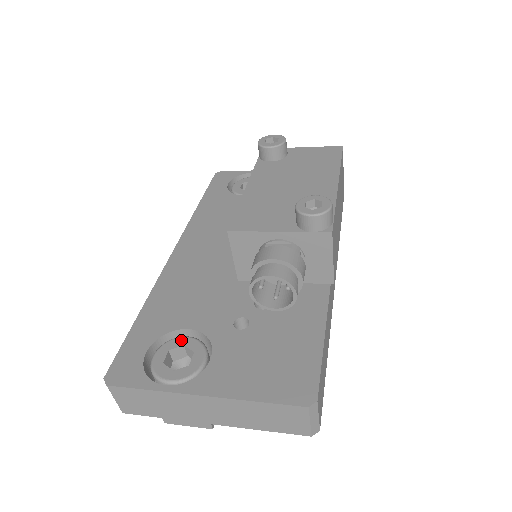
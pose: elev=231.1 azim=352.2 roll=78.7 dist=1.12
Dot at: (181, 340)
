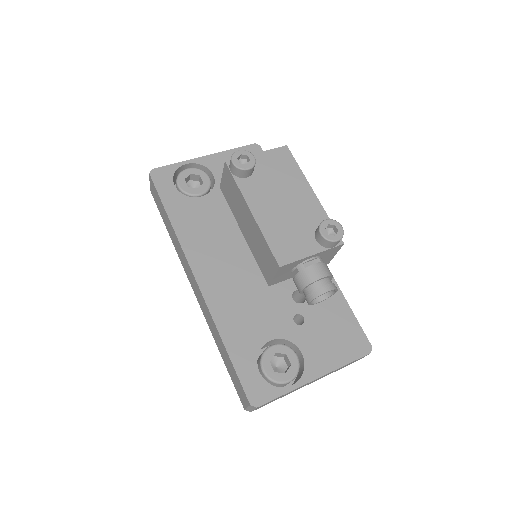
Dot at: (271, 350)
